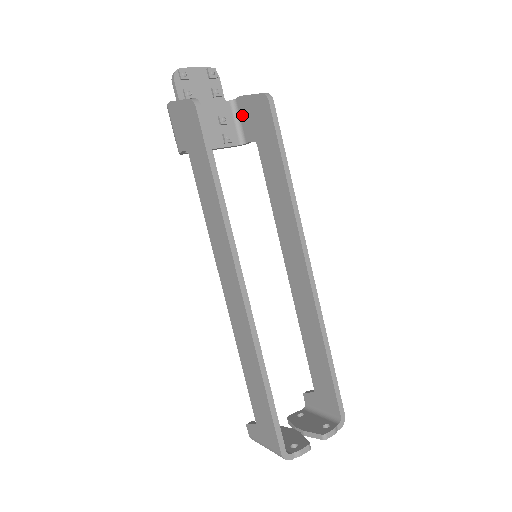
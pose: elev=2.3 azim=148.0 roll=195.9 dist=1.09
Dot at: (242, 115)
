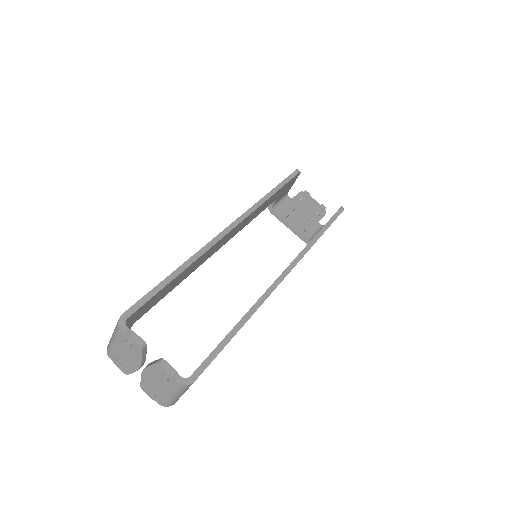
Dot at: occluded
